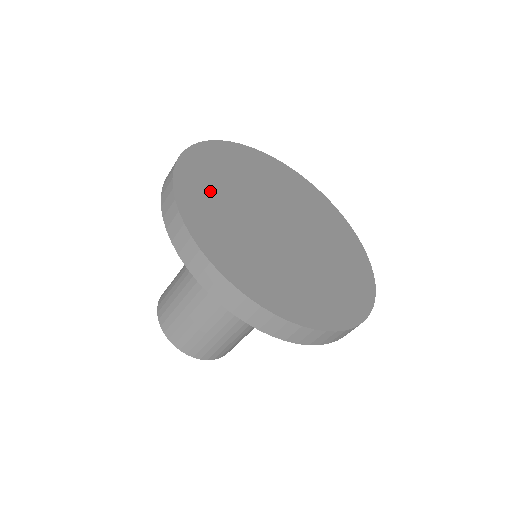
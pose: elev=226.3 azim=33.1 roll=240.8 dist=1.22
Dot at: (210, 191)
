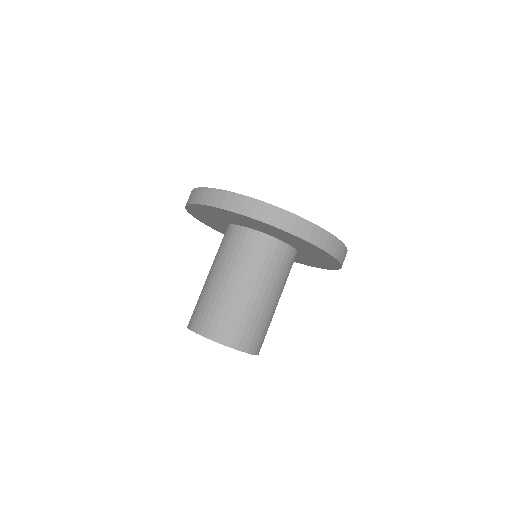
Dot at: occluded
